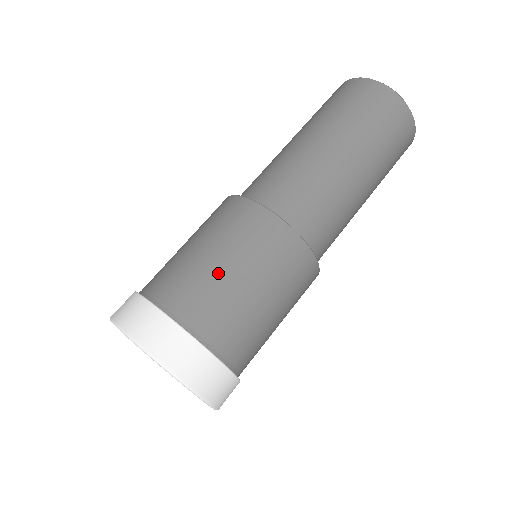
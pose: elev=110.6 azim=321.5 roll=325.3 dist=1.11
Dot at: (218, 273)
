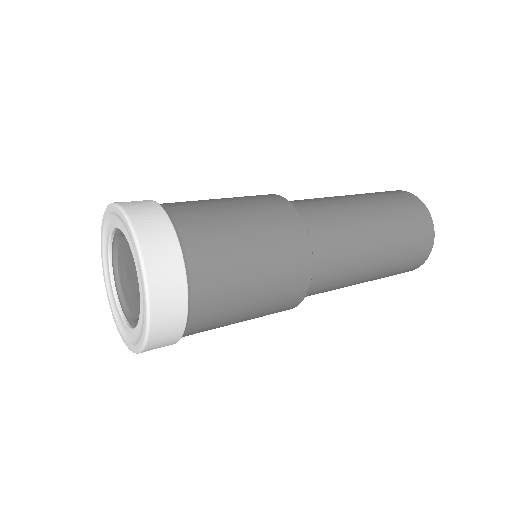
Dot at: (236, 231)
